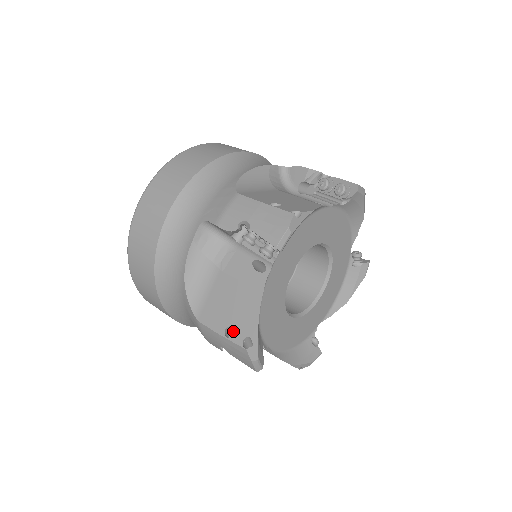
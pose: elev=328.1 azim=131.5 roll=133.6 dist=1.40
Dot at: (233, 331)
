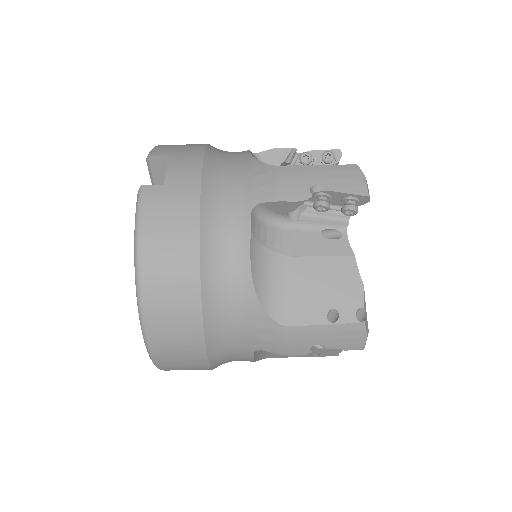
Dot at: (320, 355)
